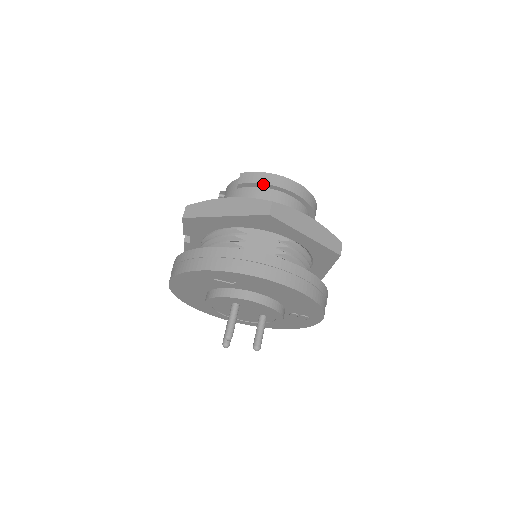
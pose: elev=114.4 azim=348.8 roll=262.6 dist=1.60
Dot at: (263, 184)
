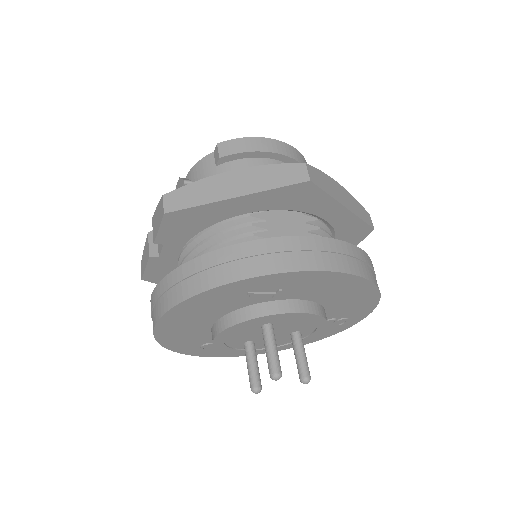
Dot at: (257, 152)
